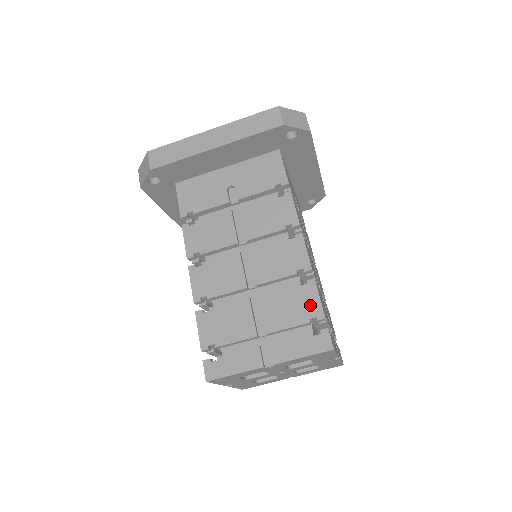
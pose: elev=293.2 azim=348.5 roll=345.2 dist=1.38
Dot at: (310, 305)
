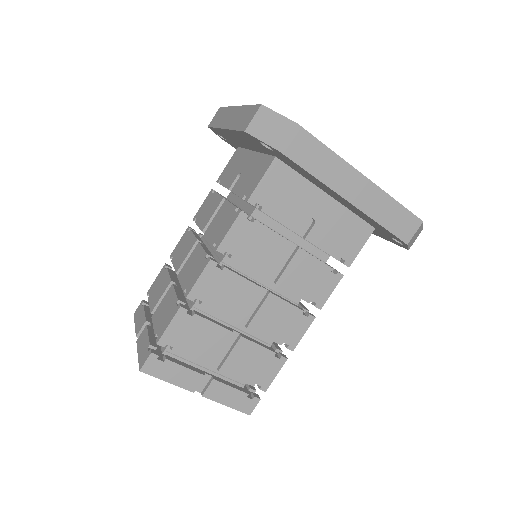
Dot at: (266, 375)
